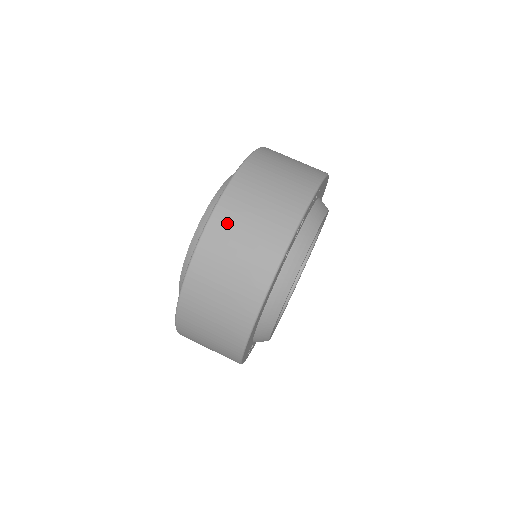
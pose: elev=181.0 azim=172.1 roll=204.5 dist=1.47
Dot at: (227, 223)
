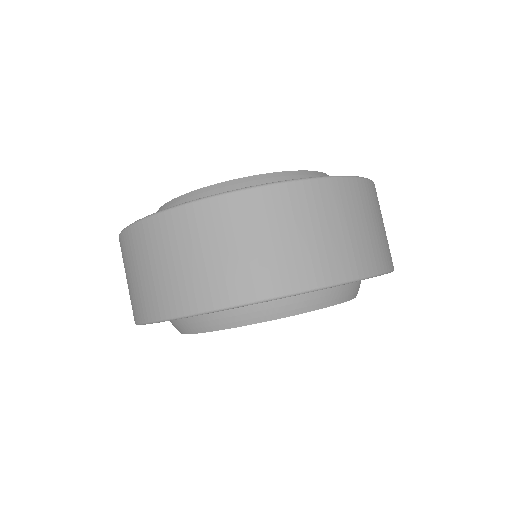
Dot at: (134, 247)
